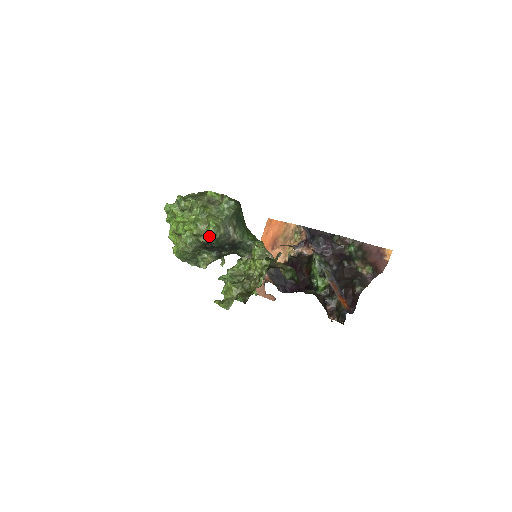
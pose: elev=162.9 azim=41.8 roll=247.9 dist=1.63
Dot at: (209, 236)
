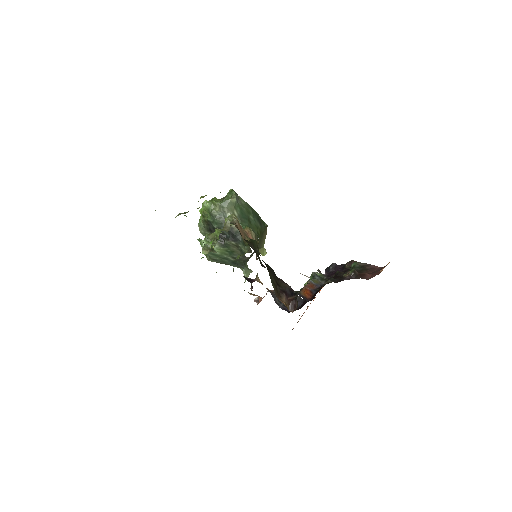
Dot at: (208, 213)
